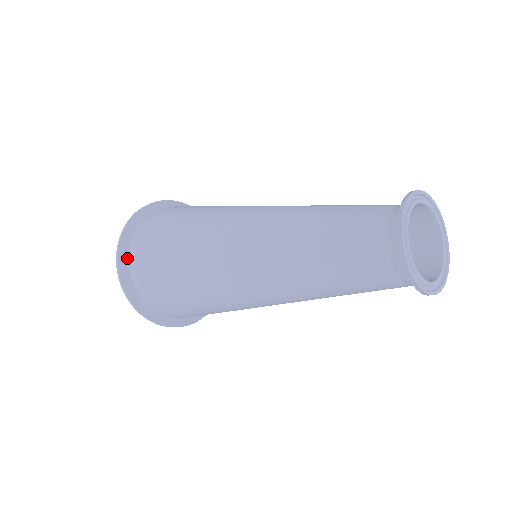
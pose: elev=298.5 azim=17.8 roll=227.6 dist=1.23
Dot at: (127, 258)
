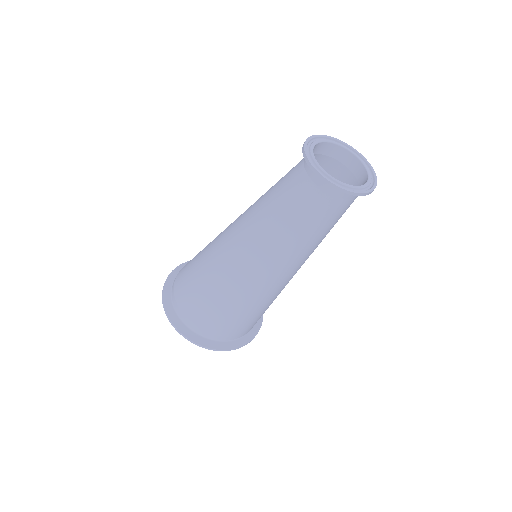
Dot at: (172, 284)
